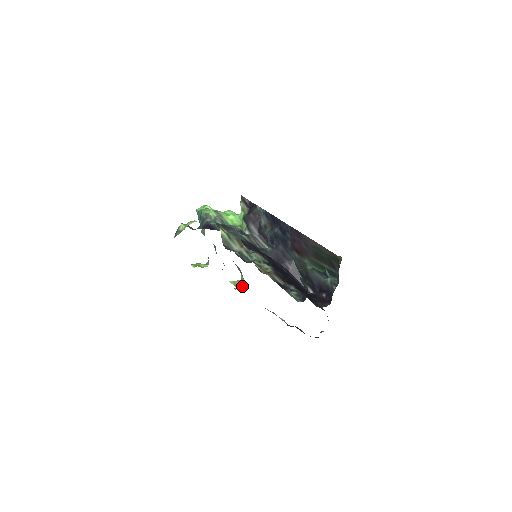
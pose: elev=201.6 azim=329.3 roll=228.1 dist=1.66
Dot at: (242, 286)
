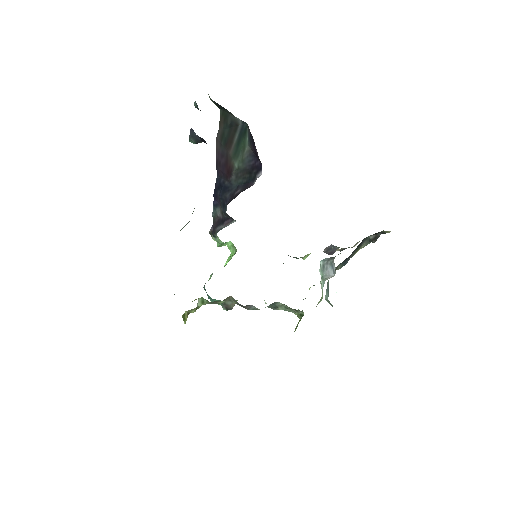
Dot at: occluded
